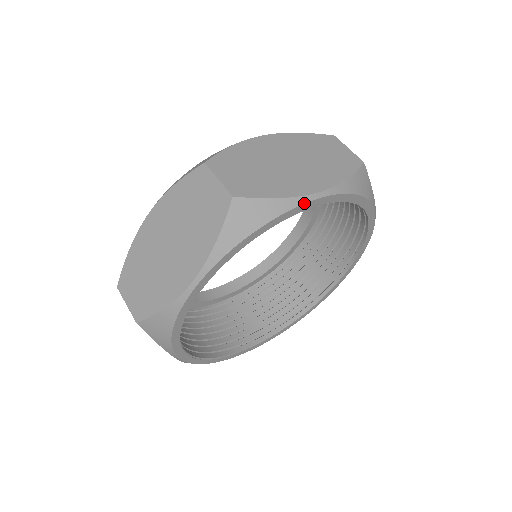
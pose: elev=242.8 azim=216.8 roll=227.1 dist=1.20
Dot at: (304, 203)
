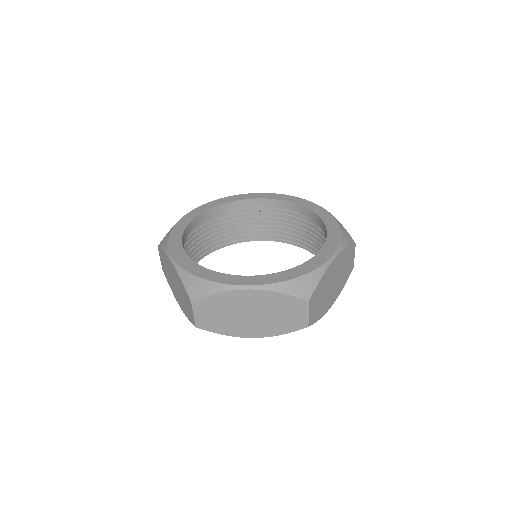
Dot at: occluded
